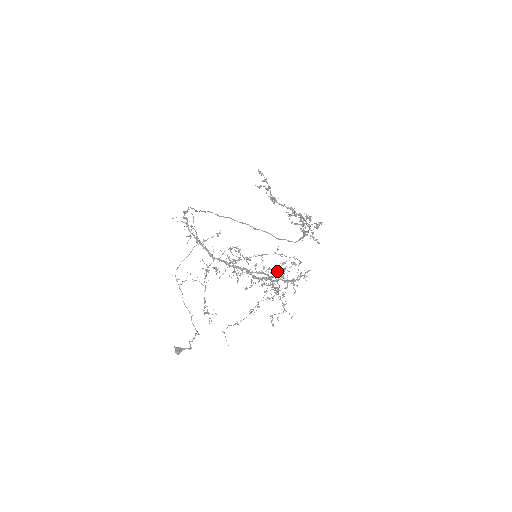
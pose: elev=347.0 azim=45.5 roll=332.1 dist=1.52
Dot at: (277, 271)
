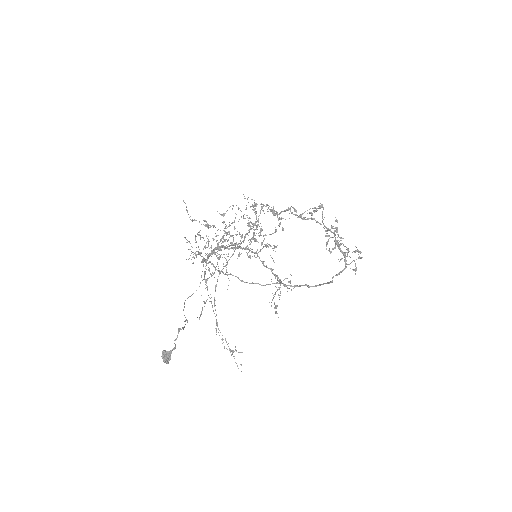
Dot at: occluded
